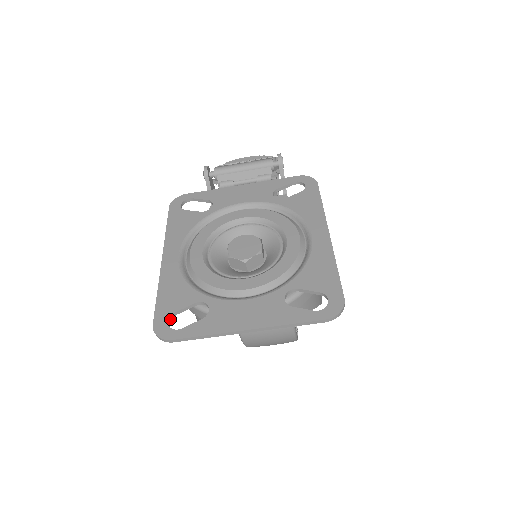
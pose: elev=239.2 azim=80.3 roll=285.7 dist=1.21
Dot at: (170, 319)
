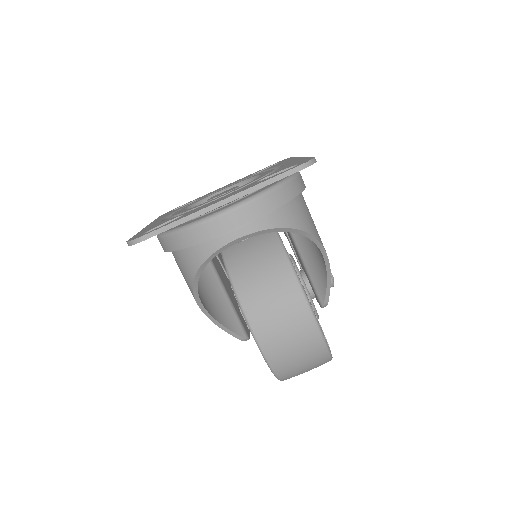
Dot at: occluded
